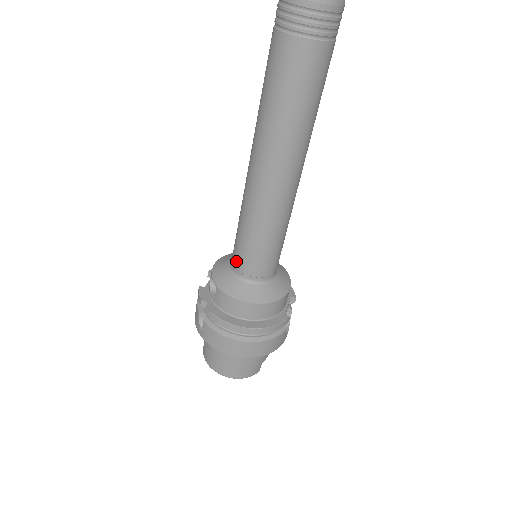
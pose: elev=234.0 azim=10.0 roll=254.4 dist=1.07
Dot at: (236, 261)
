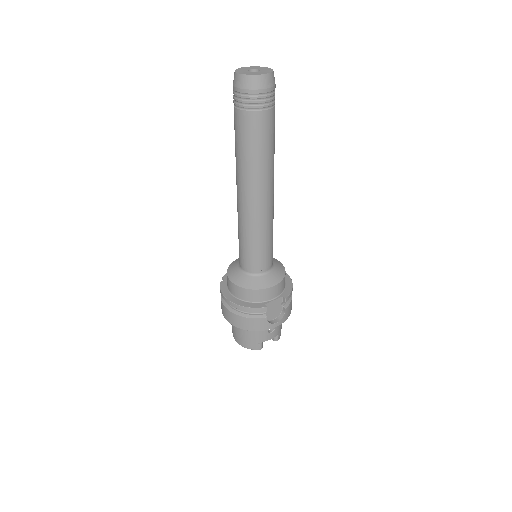
Dot at: occluded
